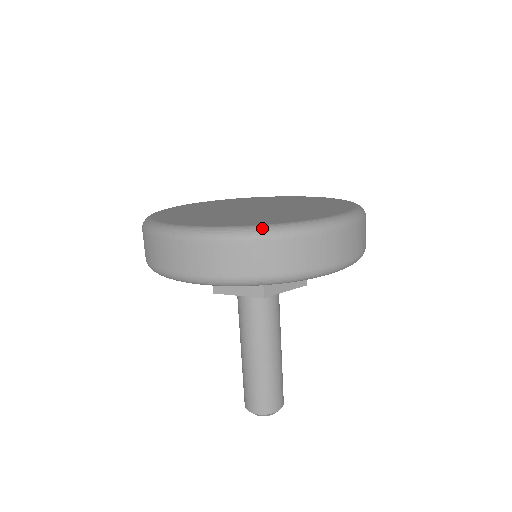
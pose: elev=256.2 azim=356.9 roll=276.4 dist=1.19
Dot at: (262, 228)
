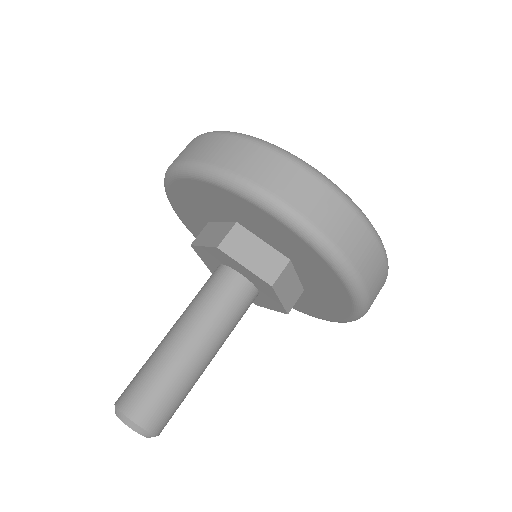
Dot at: occluded
